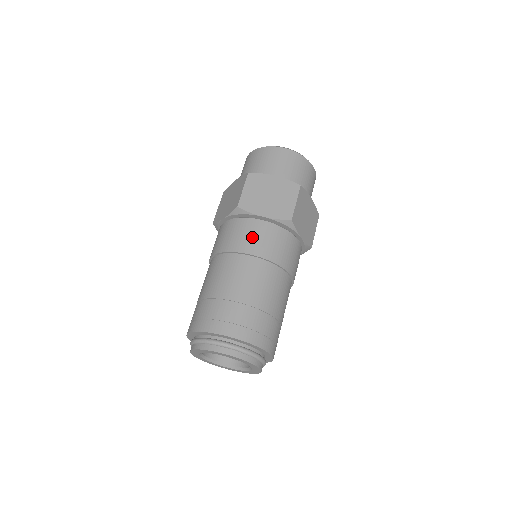
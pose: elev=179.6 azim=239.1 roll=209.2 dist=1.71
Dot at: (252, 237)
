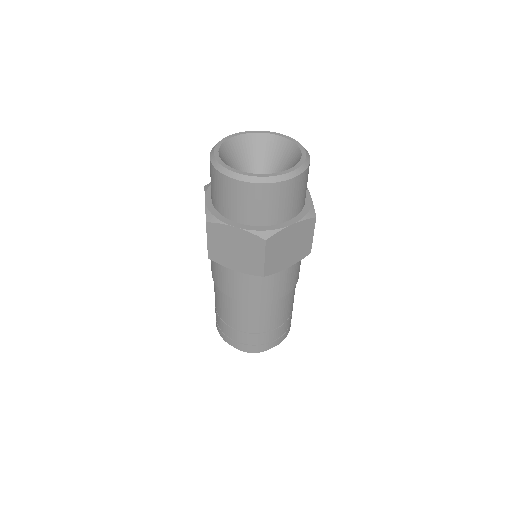
Dot at: (280, 286)
